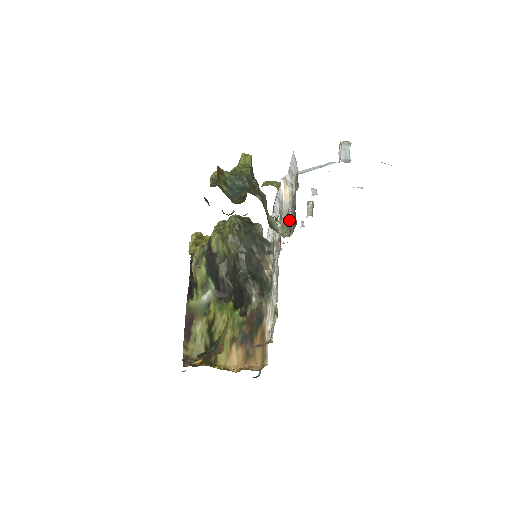
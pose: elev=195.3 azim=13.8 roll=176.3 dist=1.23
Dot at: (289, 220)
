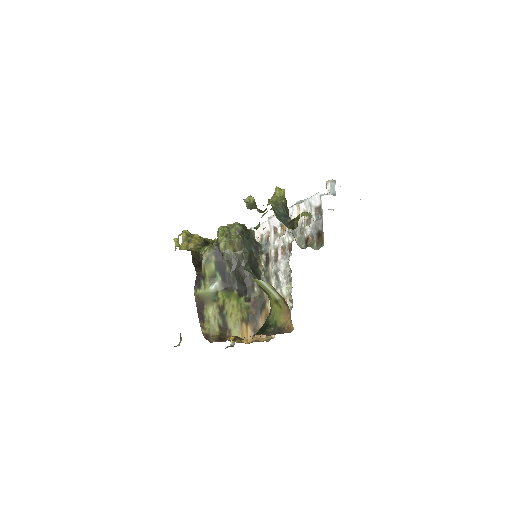
Dot at: (305, 236)
